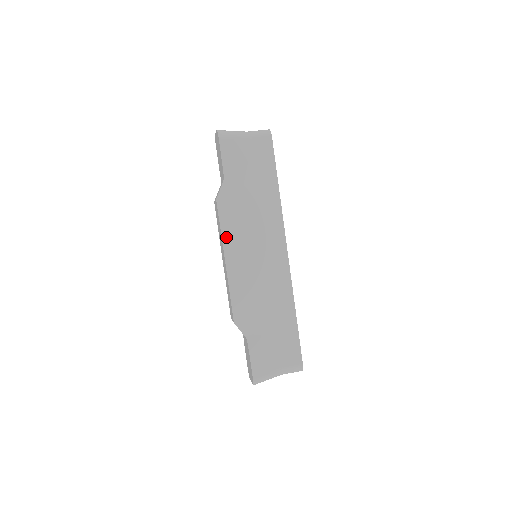
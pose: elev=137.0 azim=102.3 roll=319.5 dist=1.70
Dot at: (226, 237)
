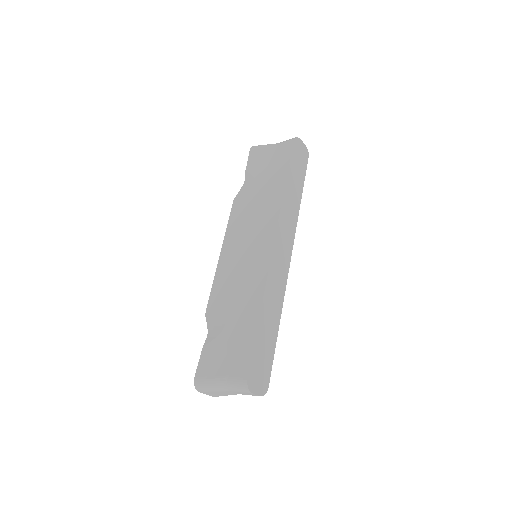
Dot at: (229, 232)
